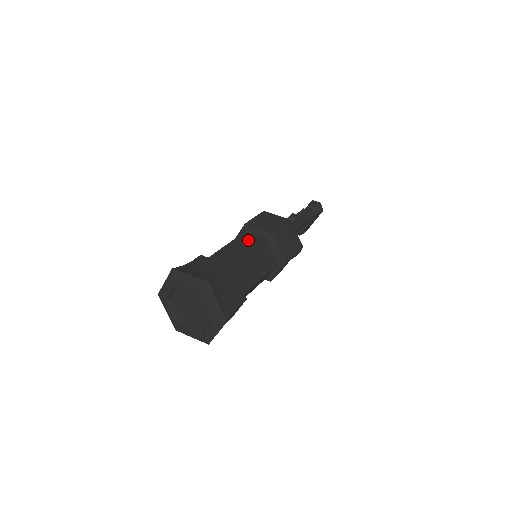
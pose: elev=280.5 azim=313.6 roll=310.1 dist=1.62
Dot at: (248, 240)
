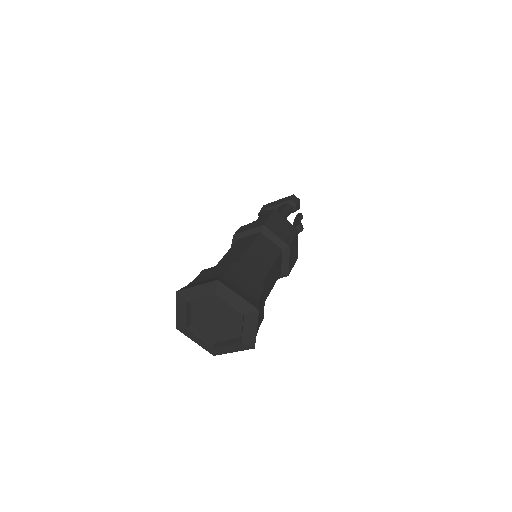
Dot at: (266, 246)
